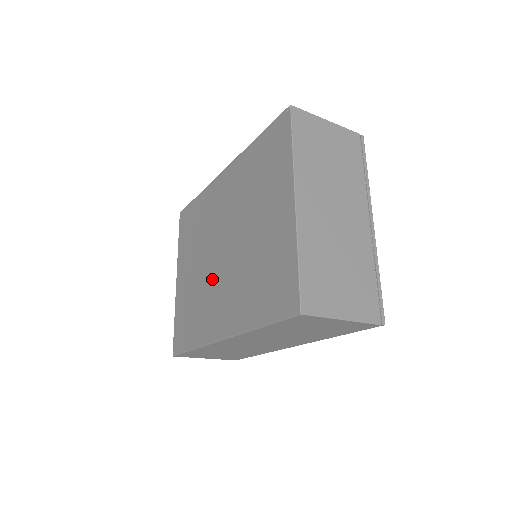
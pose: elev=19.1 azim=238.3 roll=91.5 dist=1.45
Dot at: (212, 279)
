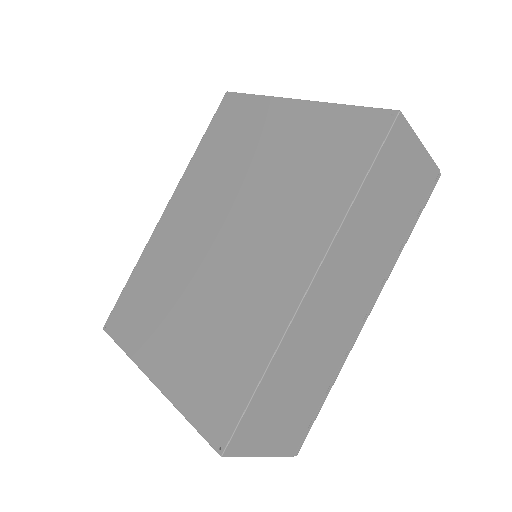
Dot at: (231, 276)
